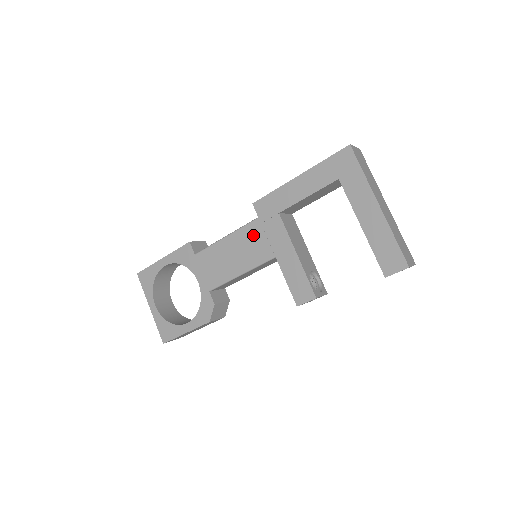
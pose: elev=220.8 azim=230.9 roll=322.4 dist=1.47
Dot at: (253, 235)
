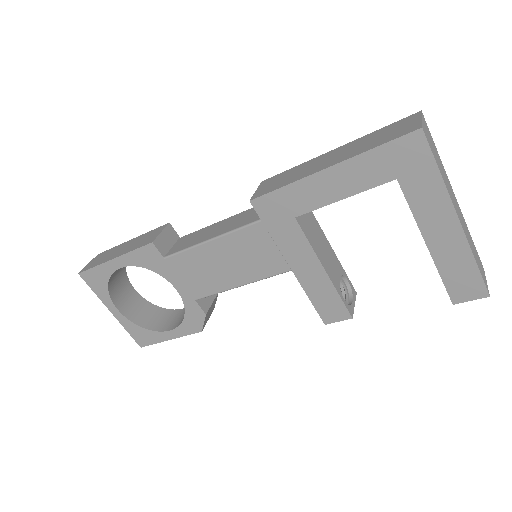
Dot at: (255, 242)
